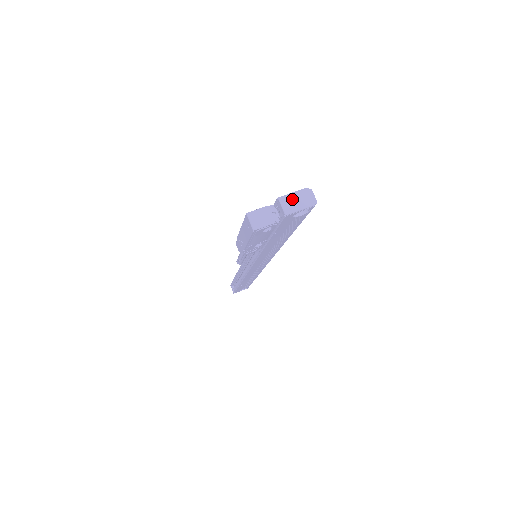
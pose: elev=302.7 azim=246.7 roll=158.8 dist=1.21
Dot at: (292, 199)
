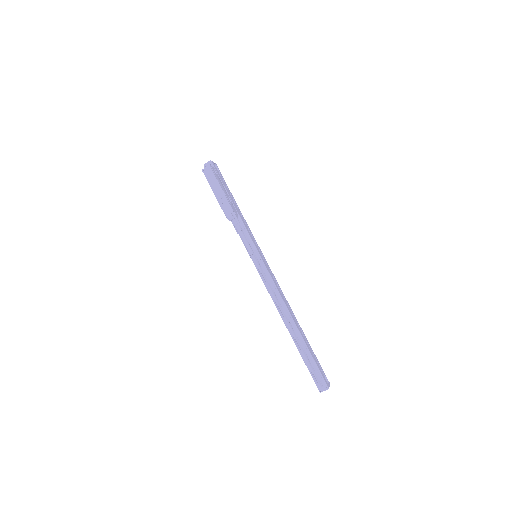
Dot at: occluded
